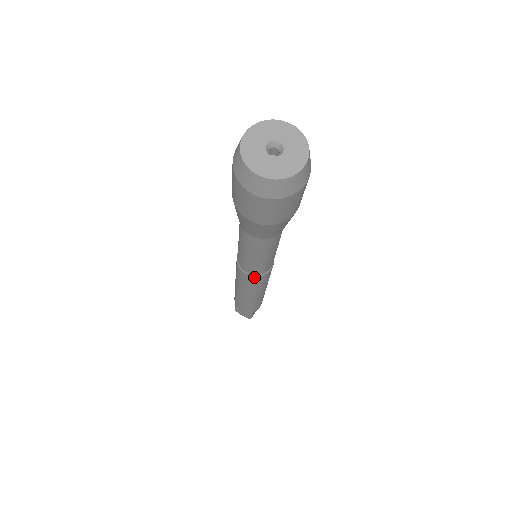
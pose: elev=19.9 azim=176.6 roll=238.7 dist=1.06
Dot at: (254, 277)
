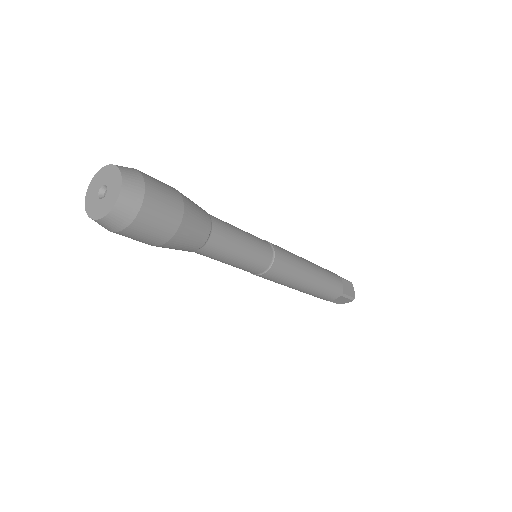
Dot at: (270, 271)
